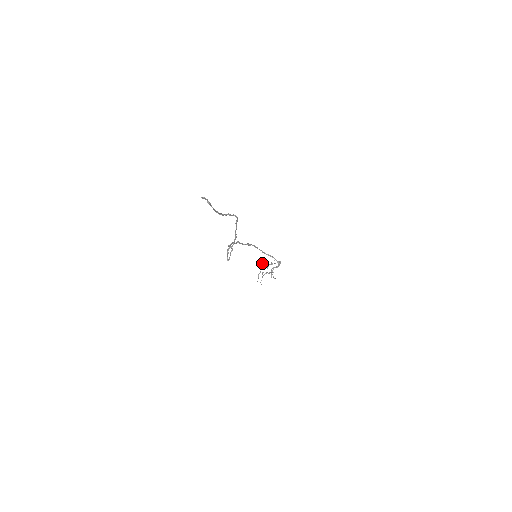
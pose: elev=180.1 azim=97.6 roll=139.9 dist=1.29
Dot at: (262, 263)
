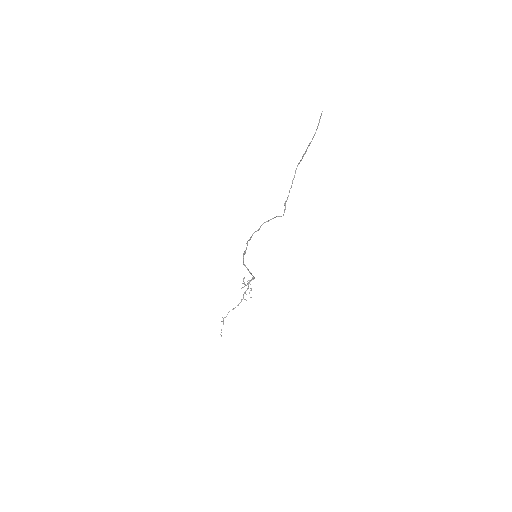
Dot at: (244, 282)
